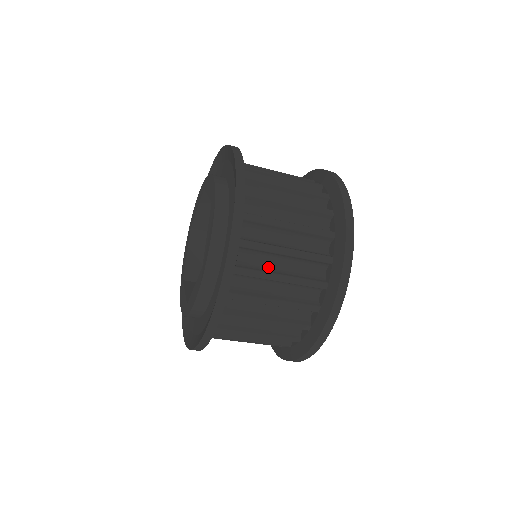
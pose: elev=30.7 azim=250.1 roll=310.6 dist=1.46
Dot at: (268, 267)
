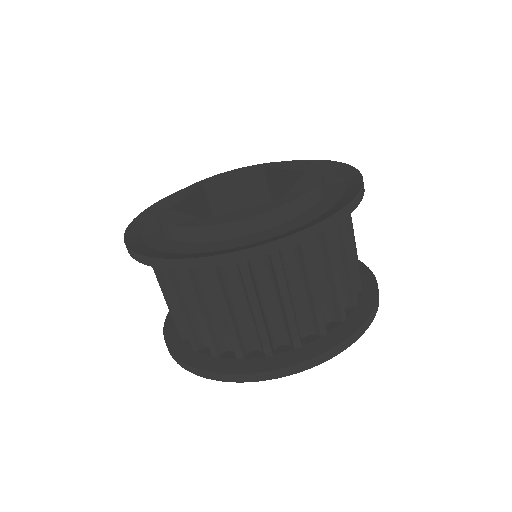
Dot at: occluded
